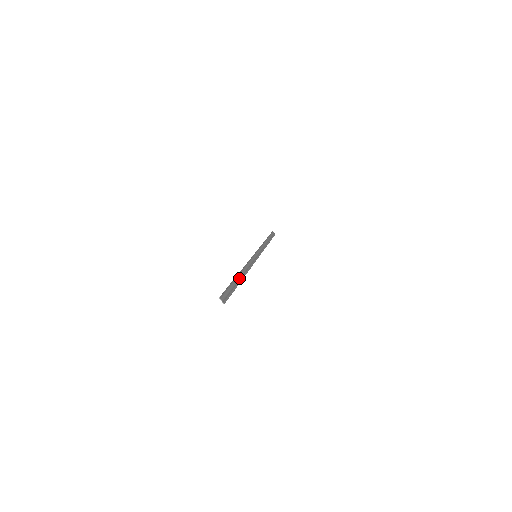
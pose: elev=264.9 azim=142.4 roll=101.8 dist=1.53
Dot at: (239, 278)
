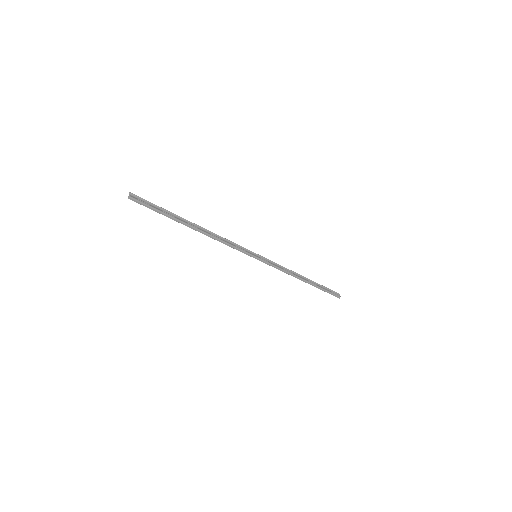
Dot at: (187, 223)
